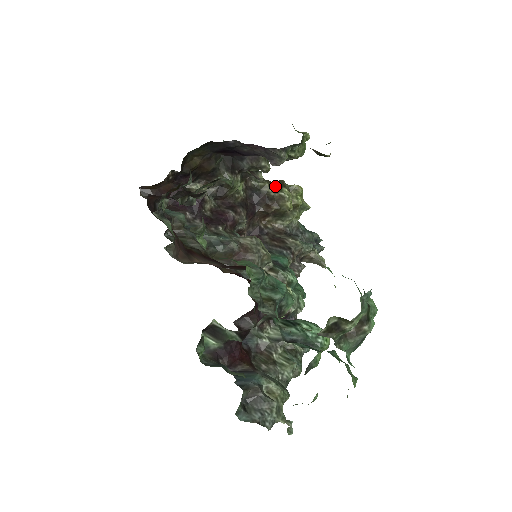
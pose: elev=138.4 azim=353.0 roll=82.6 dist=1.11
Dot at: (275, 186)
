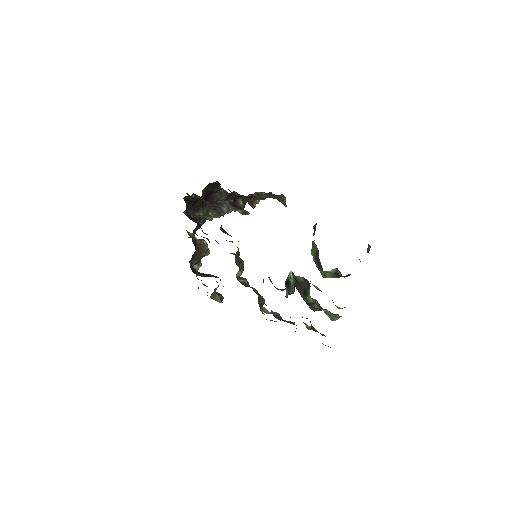
Dot at: occluded
